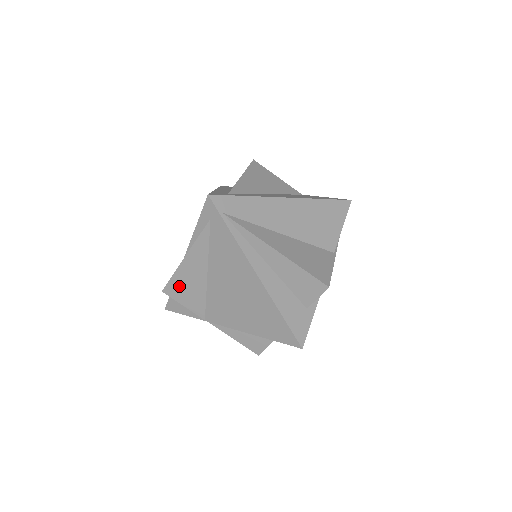
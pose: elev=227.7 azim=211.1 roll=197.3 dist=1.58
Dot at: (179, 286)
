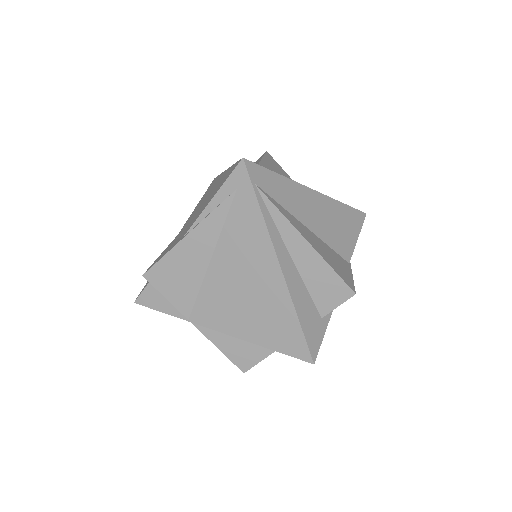
Dot at: (168, 271)
